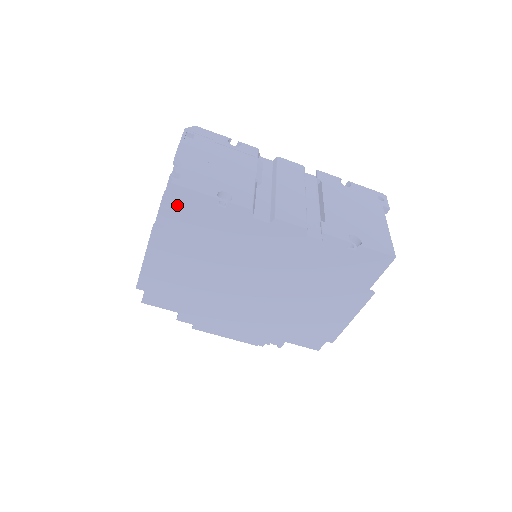
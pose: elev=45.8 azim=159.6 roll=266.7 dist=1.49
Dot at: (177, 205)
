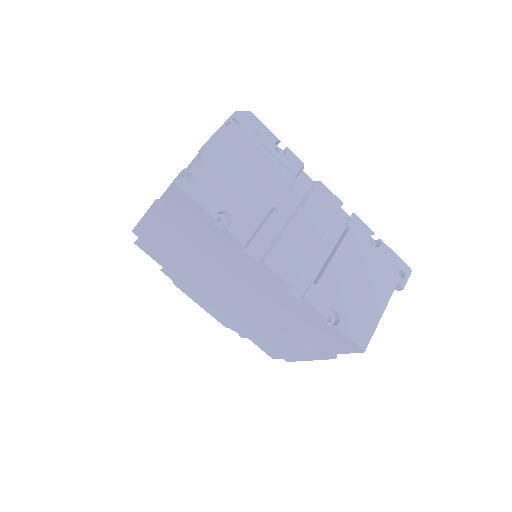
Dot at: (178, 202)
